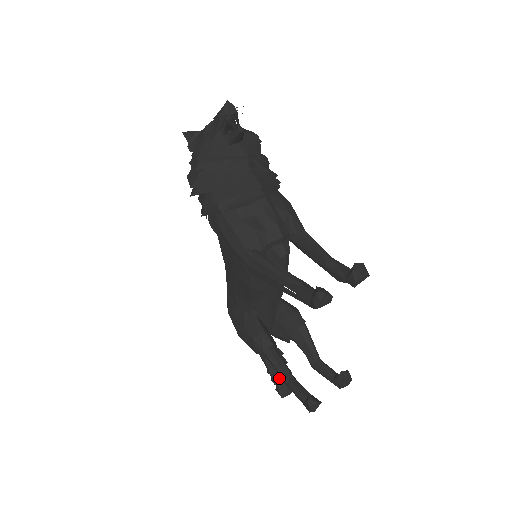
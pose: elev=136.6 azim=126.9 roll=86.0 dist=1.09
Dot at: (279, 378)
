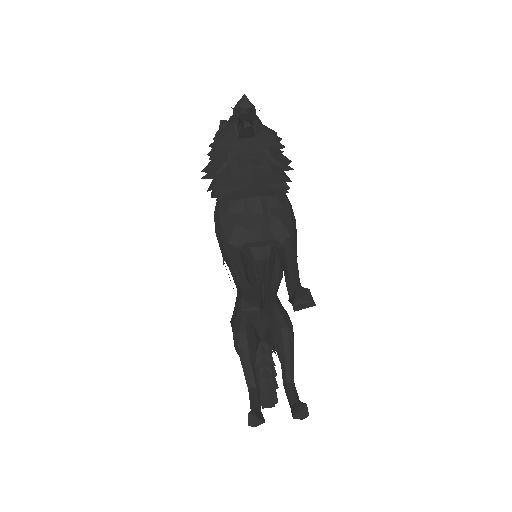
Dot at: (261, 387)
